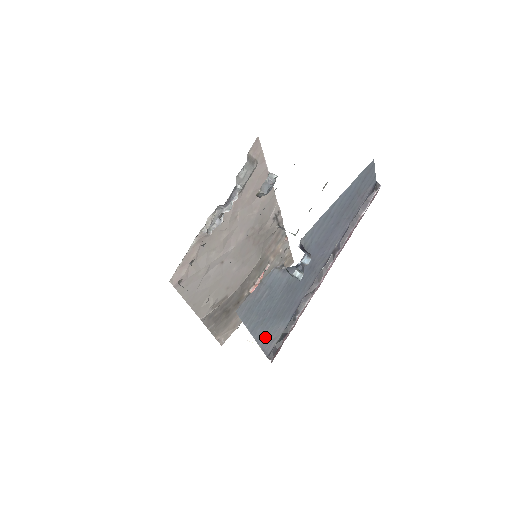
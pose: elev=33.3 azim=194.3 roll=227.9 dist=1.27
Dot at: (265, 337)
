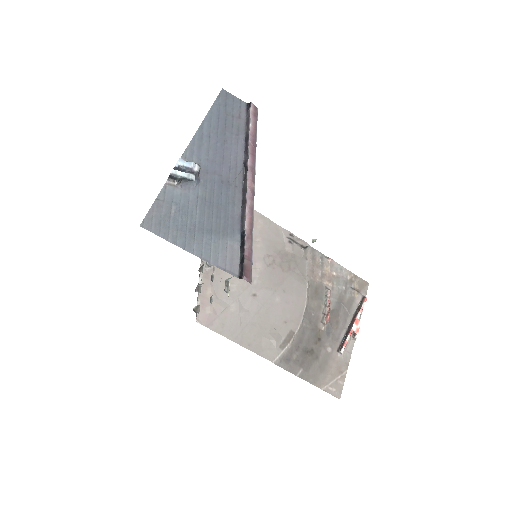
Dot at: (214, 255)
